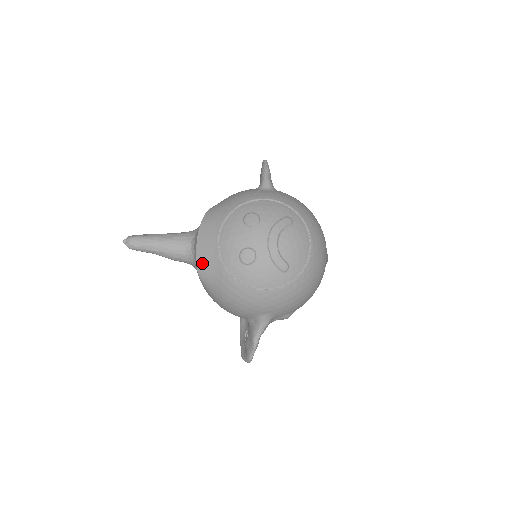
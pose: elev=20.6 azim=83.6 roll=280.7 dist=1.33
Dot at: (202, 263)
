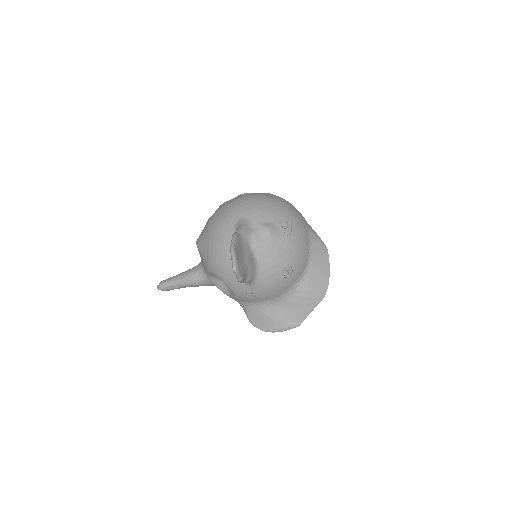
Dot at: occluded
